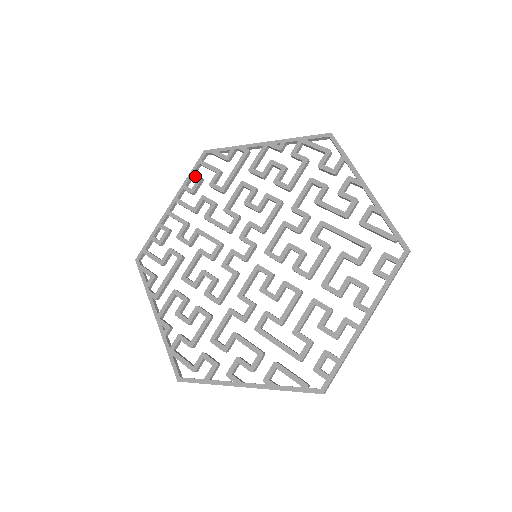
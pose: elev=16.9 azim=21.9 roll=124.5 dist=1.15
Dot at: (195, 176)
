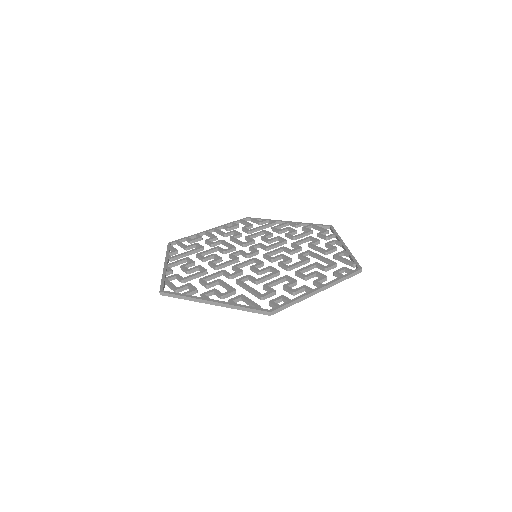
Dot at: (235, 223)
